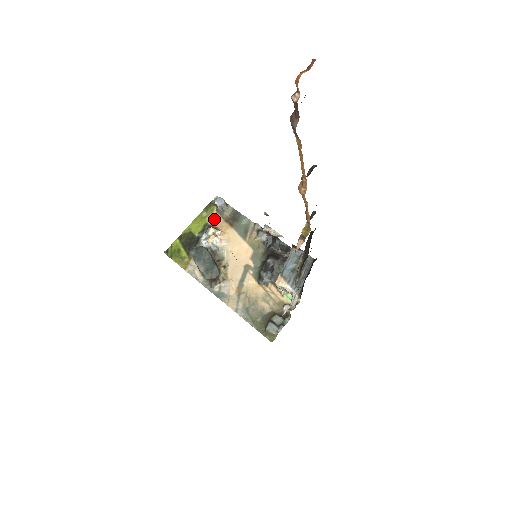
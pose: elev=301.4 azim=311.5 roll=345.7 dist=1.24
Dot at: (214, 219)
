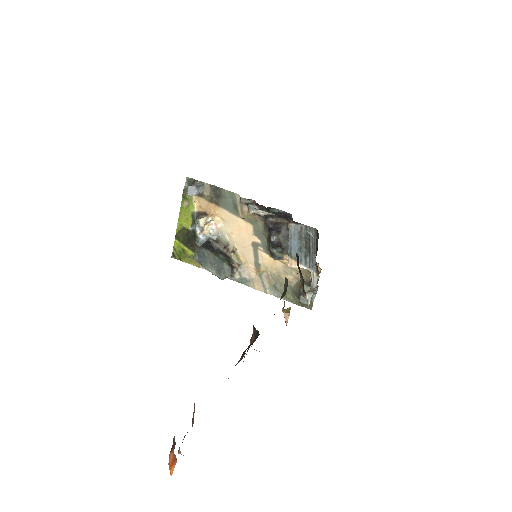
Dot at: (198, 204)
